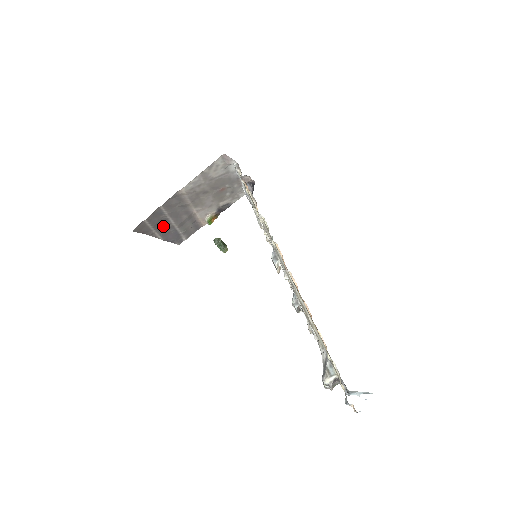
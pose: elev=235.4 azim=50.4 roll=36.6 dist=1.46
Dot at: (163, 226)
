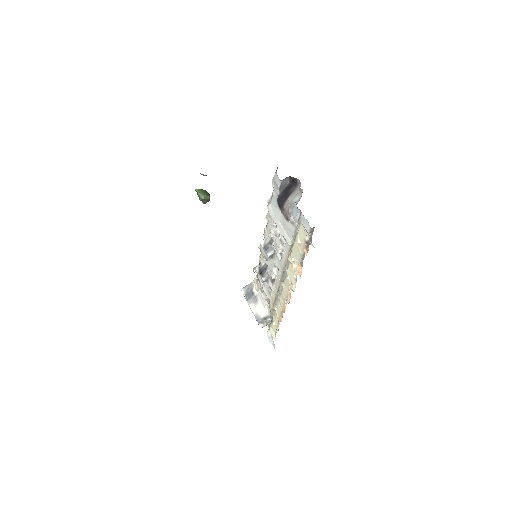
Dot at: occluded
